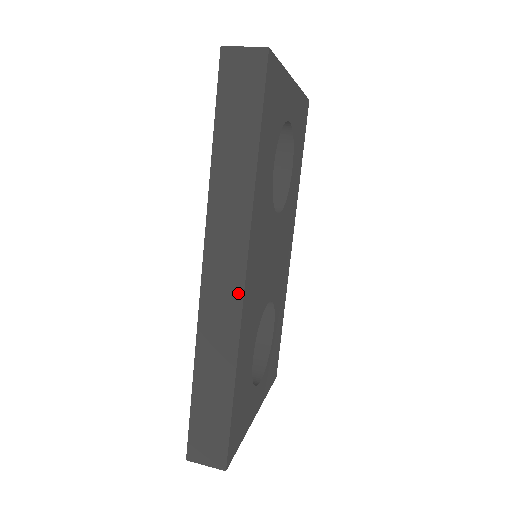
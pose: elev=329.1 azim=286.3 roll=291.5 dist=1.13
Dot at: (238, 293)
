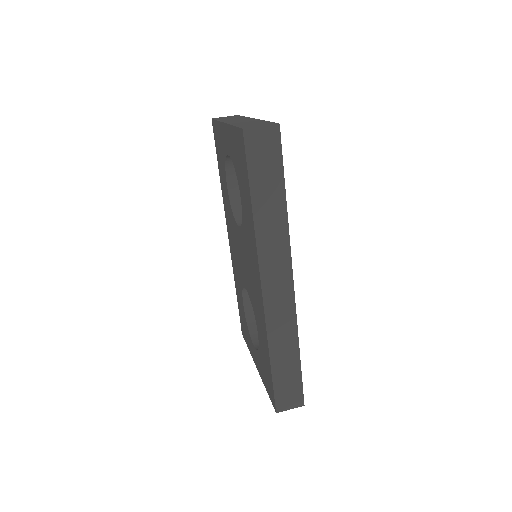
Dot at: (290, 294)
